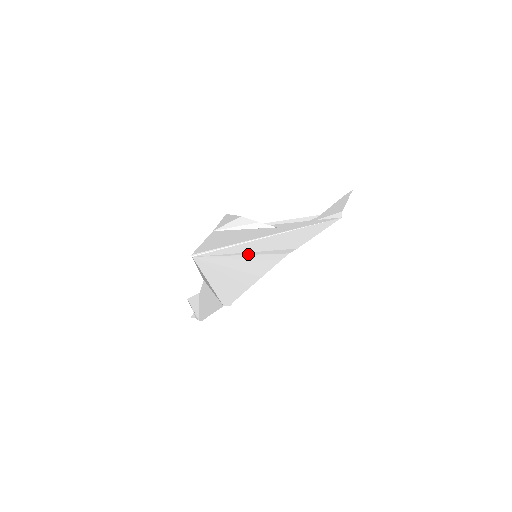
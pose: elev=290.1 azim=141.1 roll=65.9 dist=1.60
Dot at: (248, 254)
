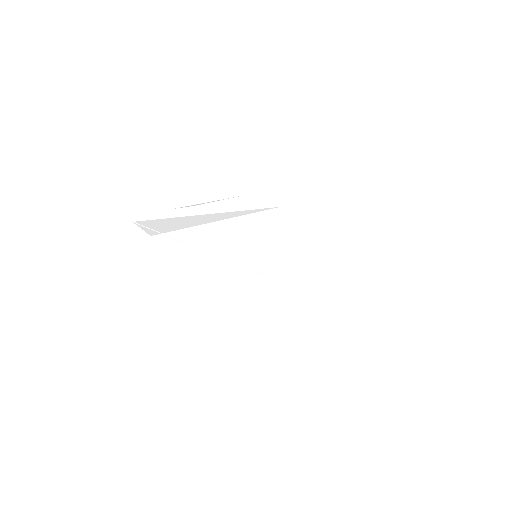
Dot at: occluded
